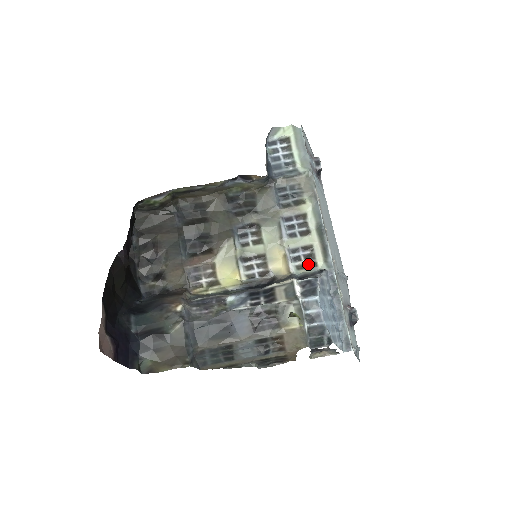
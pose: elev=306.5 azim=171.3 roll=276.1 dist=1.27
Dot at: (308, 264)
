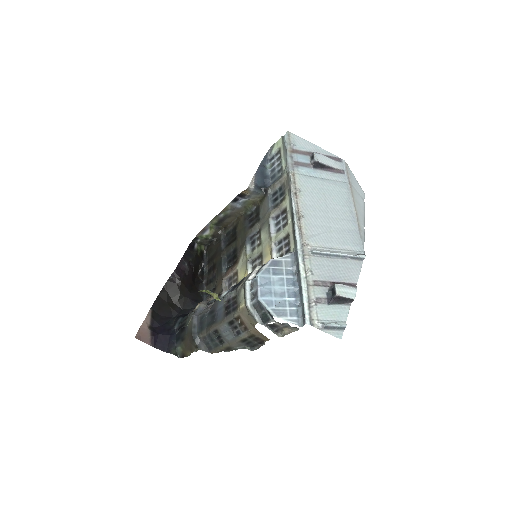
Dot at: (286, 251)
